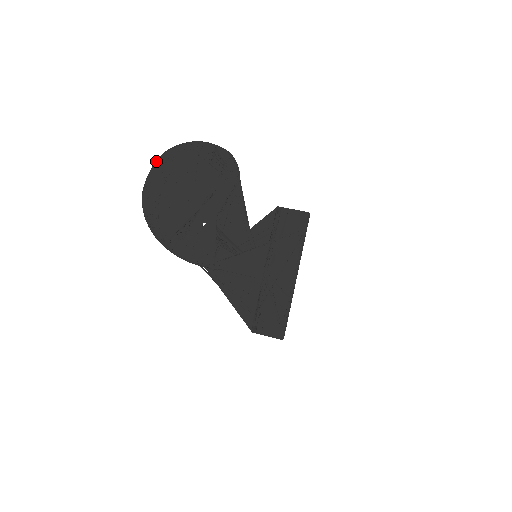
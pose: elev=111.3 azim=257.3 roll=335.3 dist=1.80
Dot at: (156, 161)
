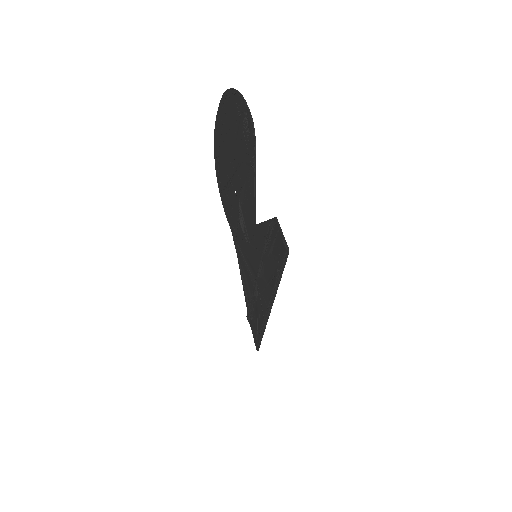
Dot at: (221, 99)
